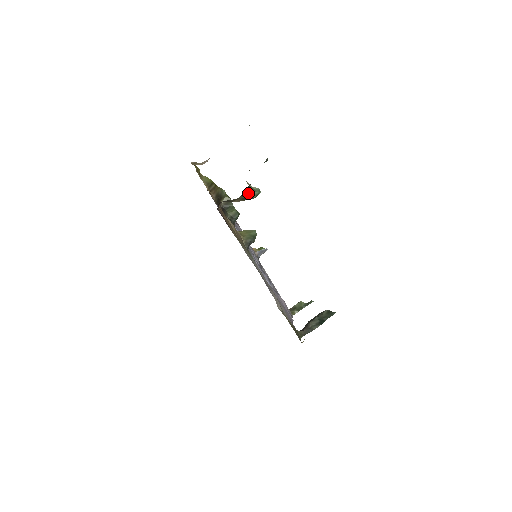
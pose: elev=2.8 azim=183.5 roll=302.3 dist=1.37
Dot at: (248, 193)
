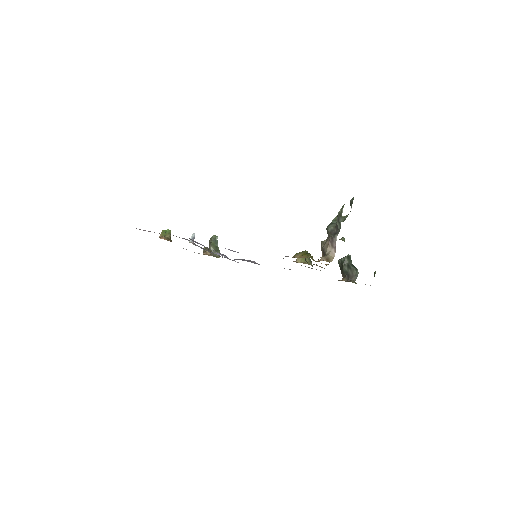
Dot at: occluded
